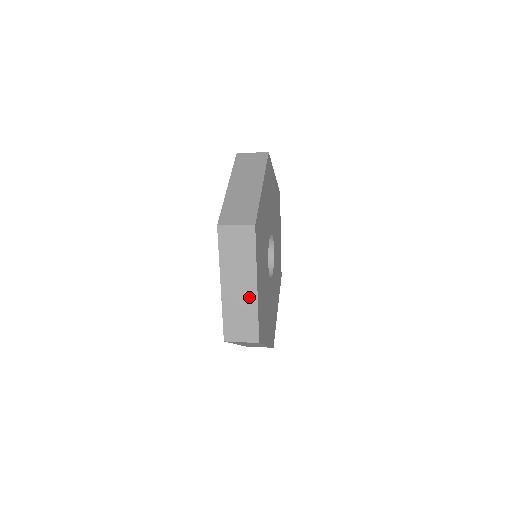
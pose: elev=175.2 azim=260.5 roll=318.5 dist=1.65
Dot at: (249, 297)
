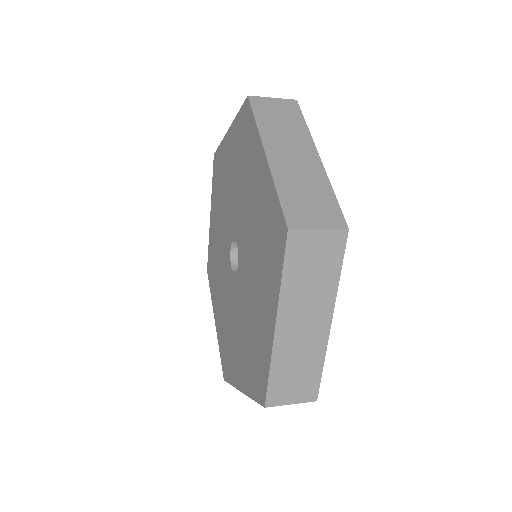
Dot at: (316, 339)
